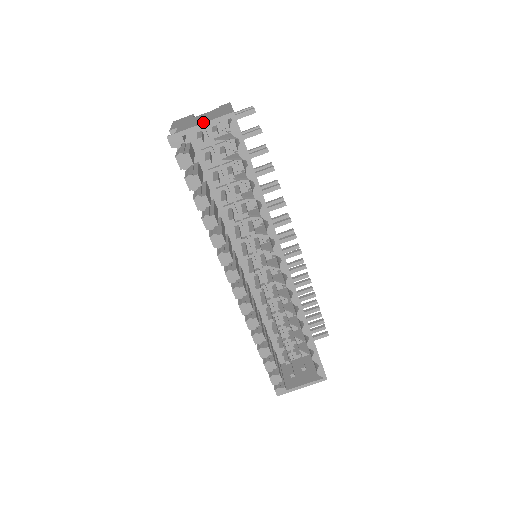
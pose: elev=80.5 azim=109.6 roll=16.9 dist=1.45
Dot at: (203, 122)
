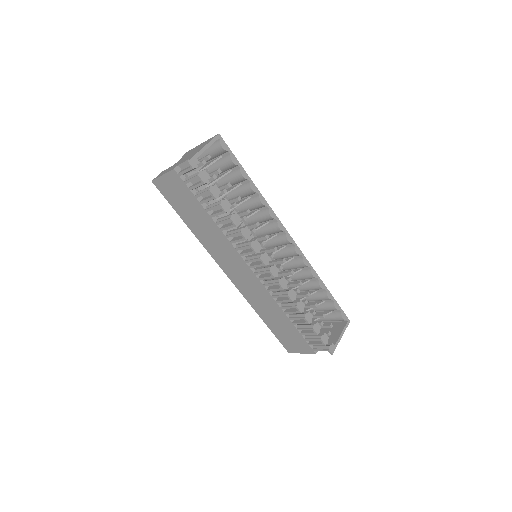
Dot at: (204, 146)
